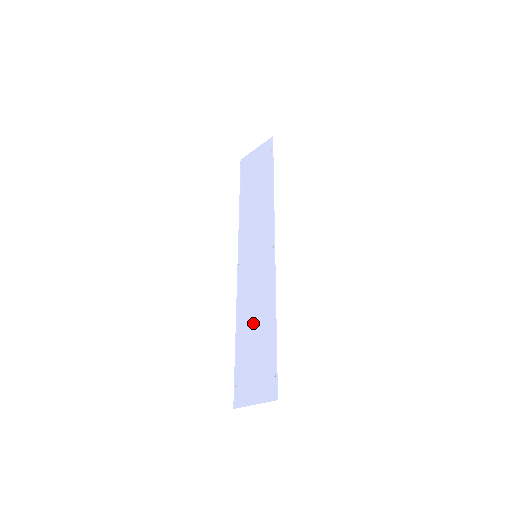
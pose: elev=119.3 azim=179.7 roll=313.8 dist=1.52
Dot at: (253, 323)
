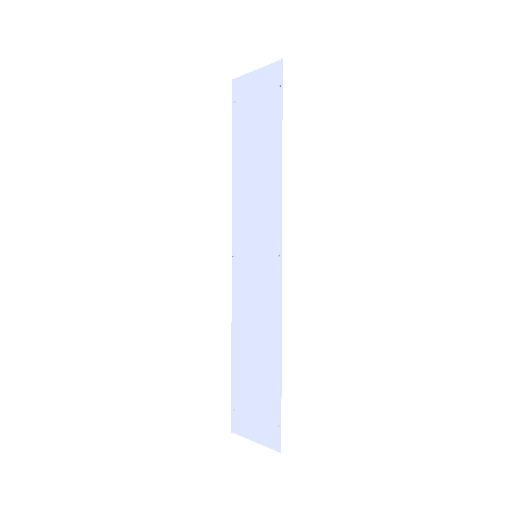
Dot at: (253, 347)
